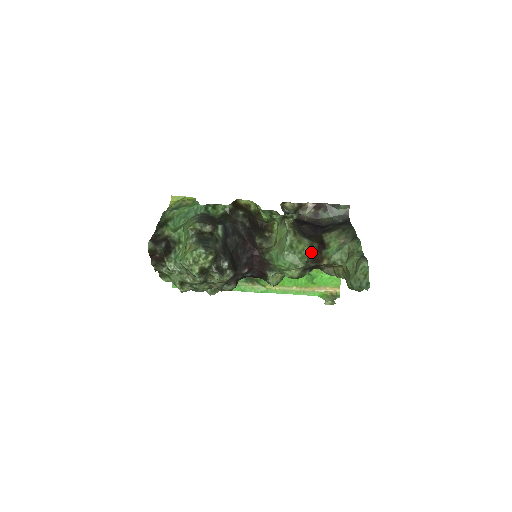
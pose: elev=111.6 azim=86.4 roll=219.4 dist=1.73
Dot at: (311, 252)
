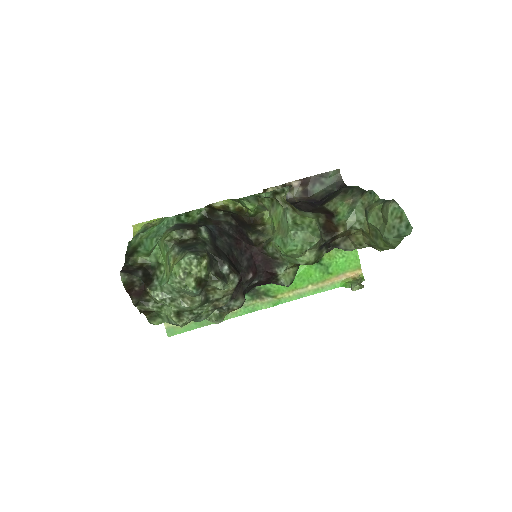
Dot at: (320, 224)
